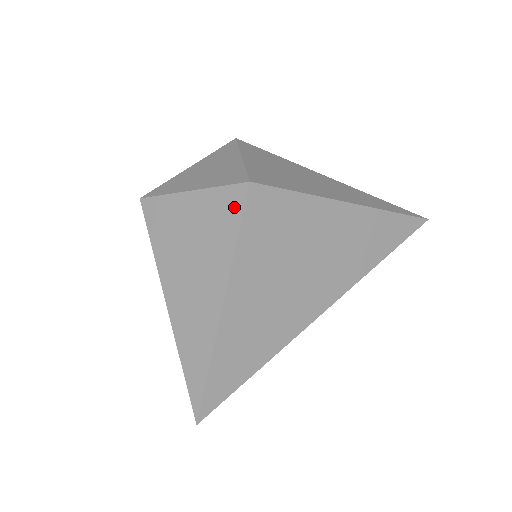
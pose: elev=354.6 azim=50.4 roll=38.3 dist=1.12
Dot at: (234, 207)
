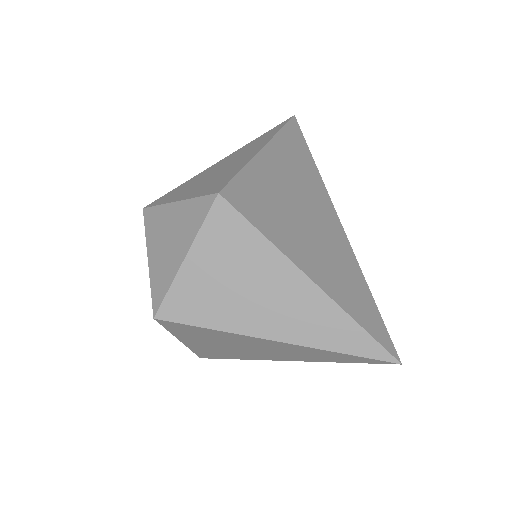
Dot at: (231, 221)
